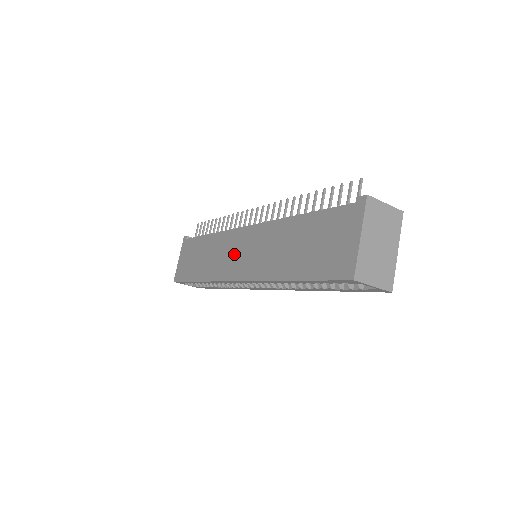
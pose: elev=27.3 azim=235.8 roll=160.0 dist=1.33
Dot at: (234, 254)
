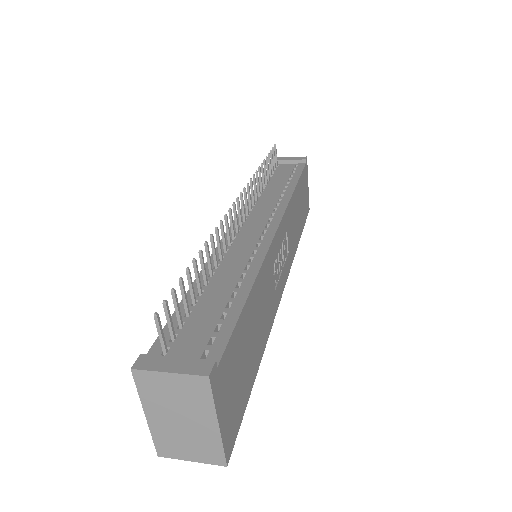
Dot at: occluded
